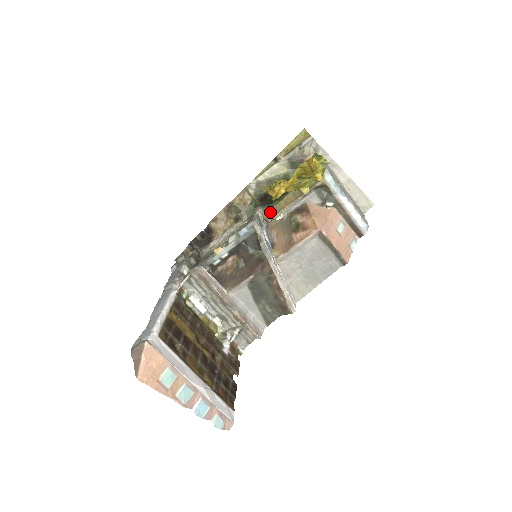
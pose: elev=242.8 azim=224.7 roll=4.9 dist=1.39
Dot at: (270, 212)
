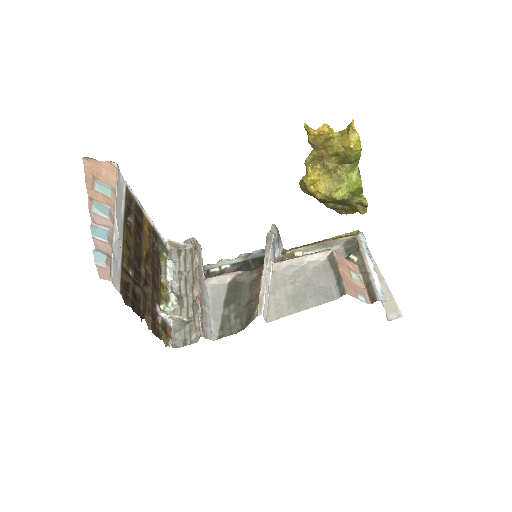
Dot at: (292, 249)
